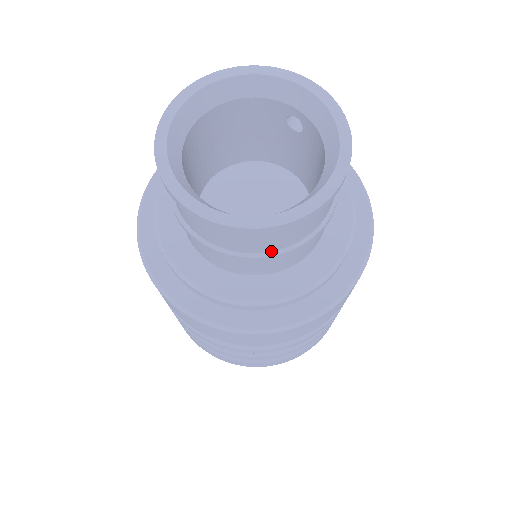
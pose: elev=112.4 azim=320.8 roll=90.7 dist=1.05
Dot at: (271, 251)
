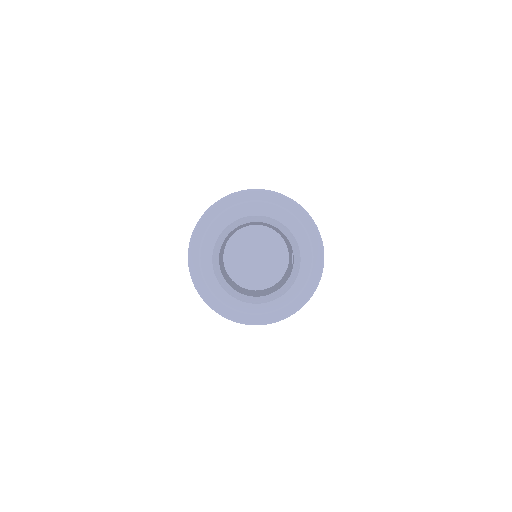
Dot at: occluded
